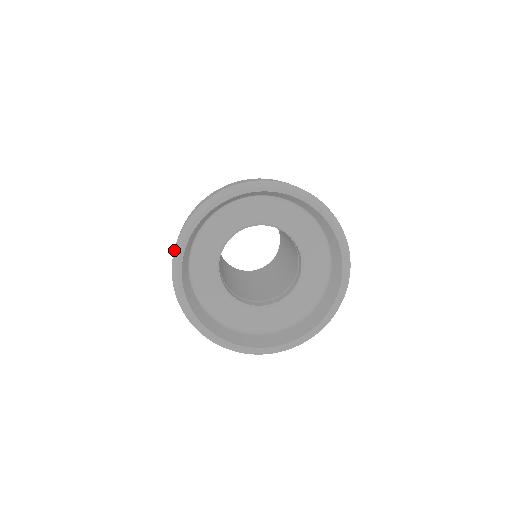
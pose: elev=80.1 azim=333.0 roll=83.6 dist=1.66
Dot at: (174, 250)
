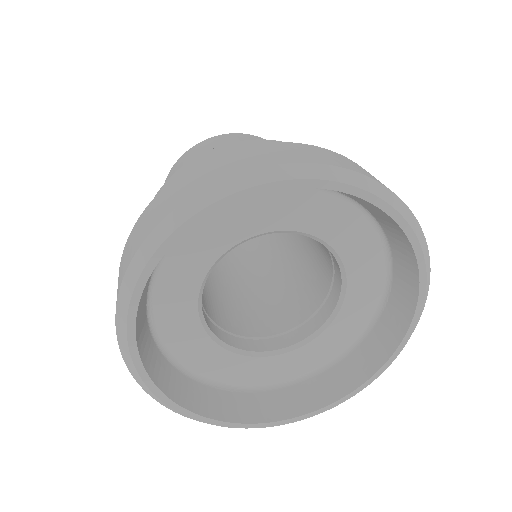
Dot at: (214, 184)
